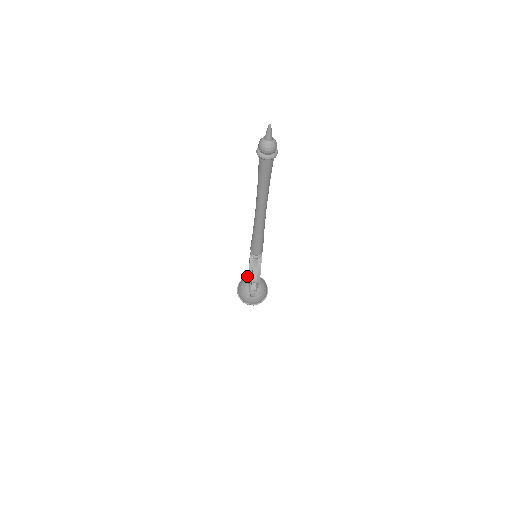
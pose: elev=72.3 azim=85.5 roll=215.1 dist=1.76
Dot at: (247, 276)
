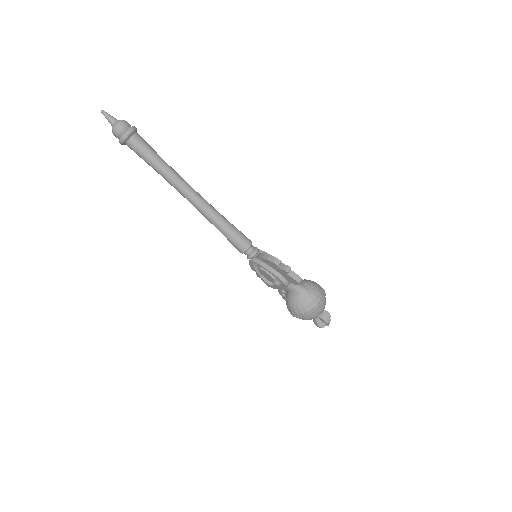
Dot at: occluded
